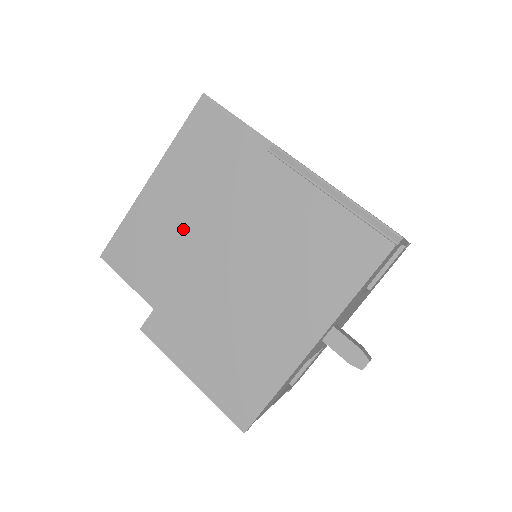
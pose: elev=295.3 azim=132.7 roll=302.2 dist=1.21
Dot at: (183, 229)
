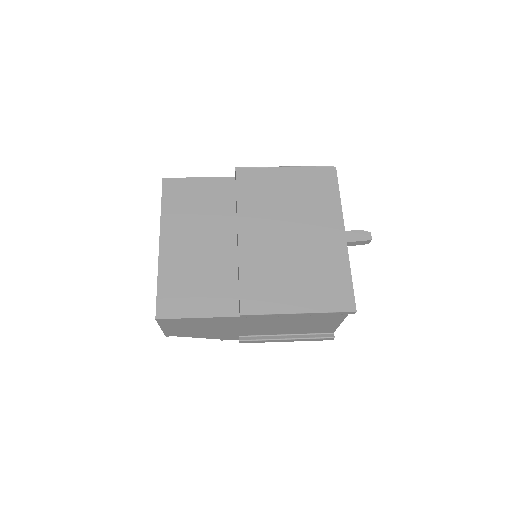
Dot at: (209, 254)
